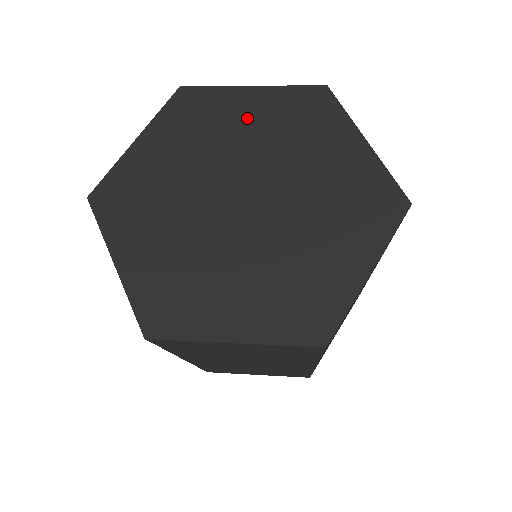
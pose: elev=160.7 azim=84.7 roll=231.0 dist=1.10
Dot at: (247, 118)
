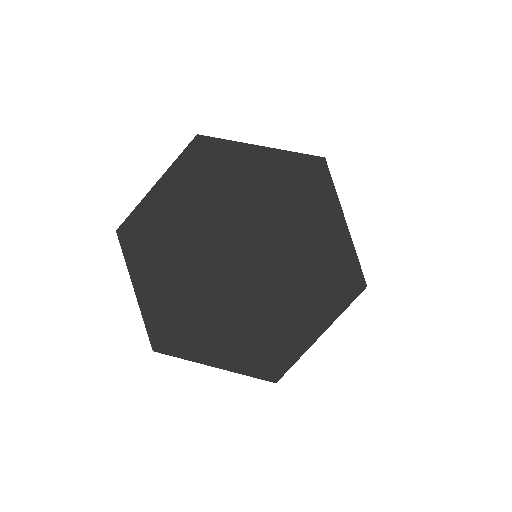
Dot at: (250, 179)
